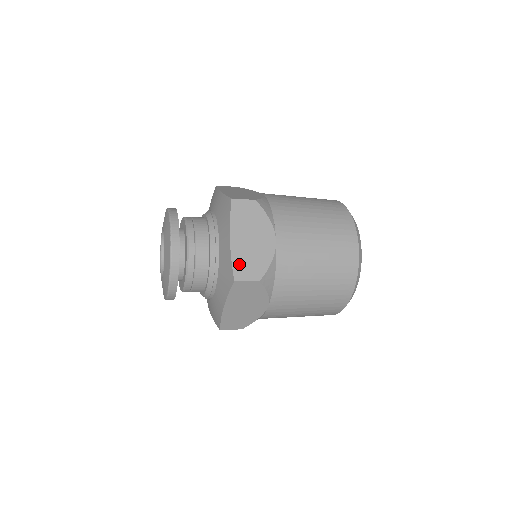
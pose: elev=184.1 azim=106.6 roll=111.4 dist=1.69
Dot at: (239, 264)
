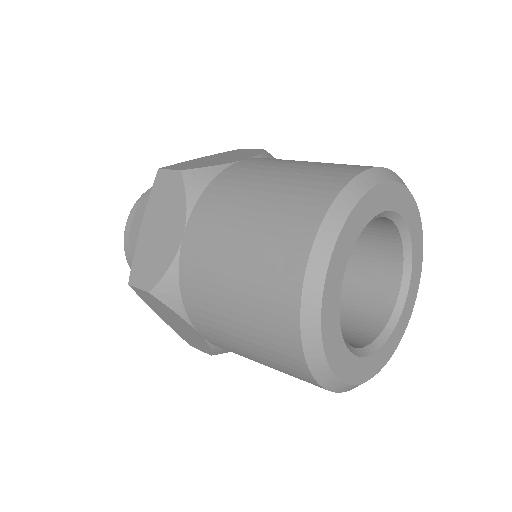
Dot at: (183, 337)
